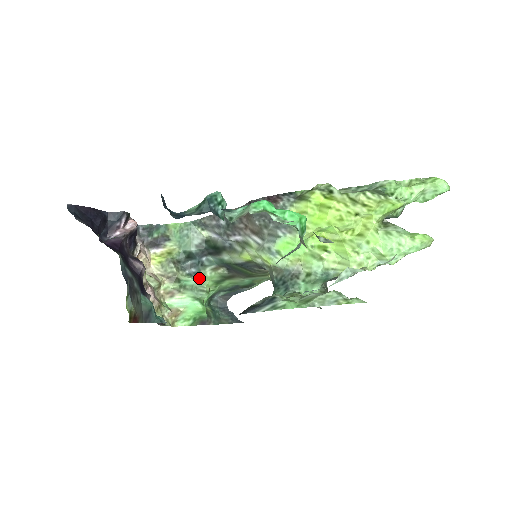
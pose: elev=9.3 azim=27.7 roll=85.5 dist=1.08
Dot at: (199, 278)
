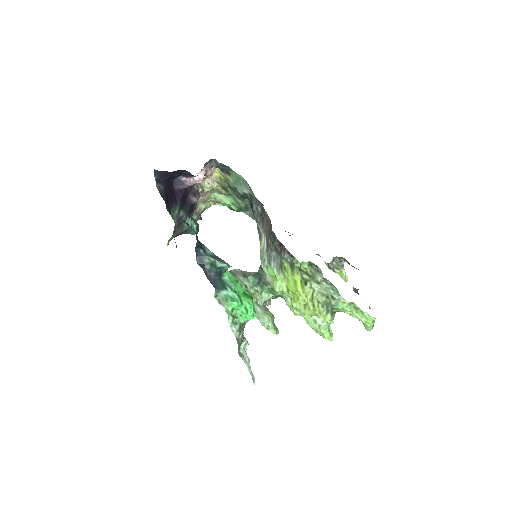
Dot at: (240, 199)
